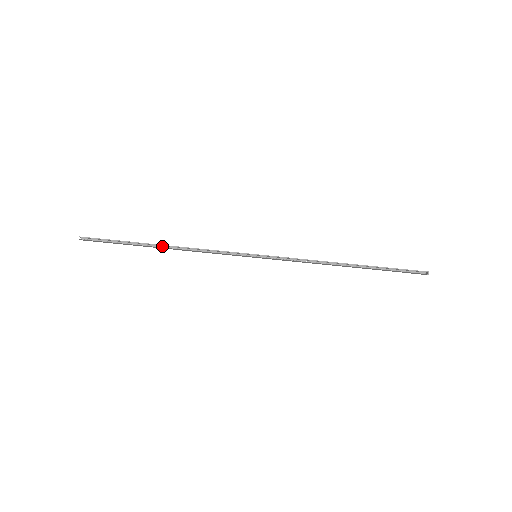
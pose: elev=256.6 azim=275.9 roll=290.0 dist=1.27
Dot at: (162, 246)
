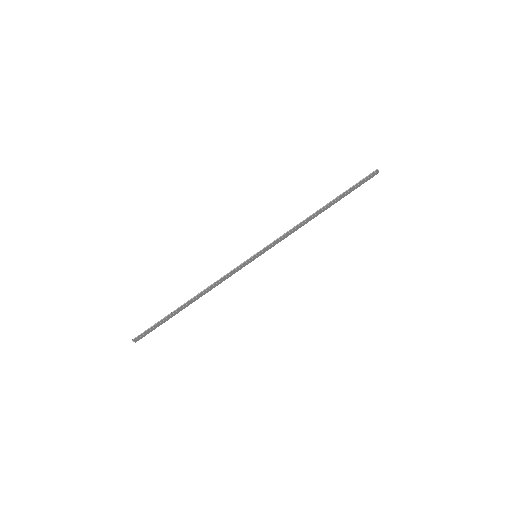
Dot at: (190, 302)
